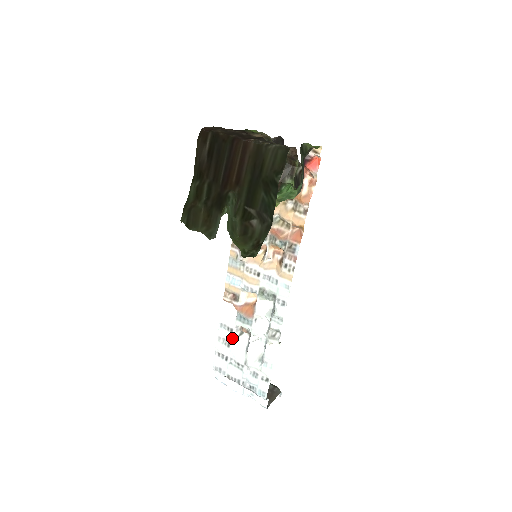
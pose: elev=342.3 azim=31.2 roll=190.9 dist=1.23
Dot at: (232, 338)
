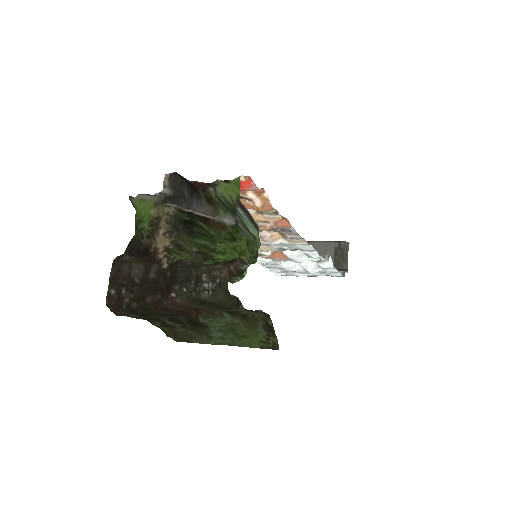
Dot at: (280, 266)
